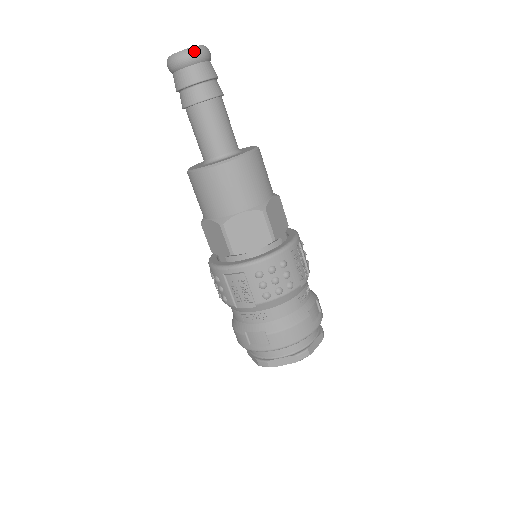
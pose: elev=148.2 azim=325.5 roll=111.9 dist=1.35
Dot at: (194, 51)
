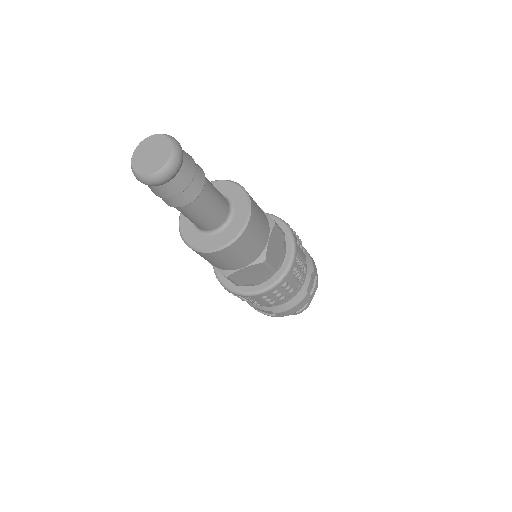
Dot at: (166, 173)
